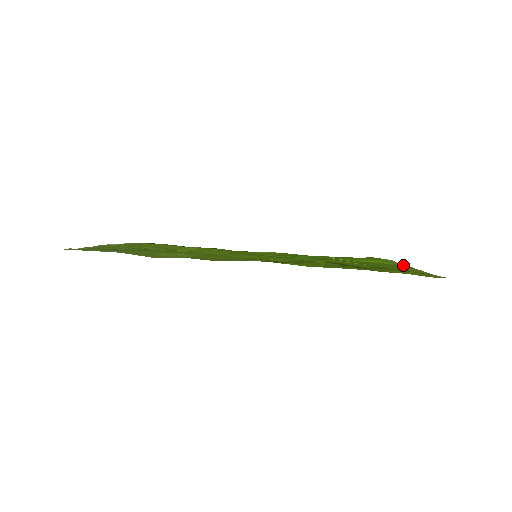
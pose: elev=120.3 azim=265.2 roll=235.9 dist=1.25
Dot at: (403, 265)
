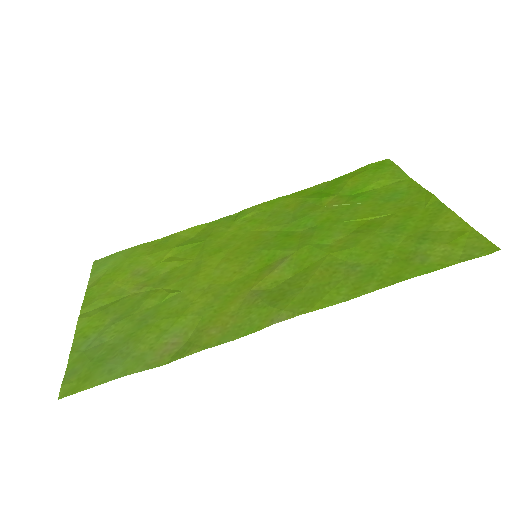
Dot at: (416, 183)
